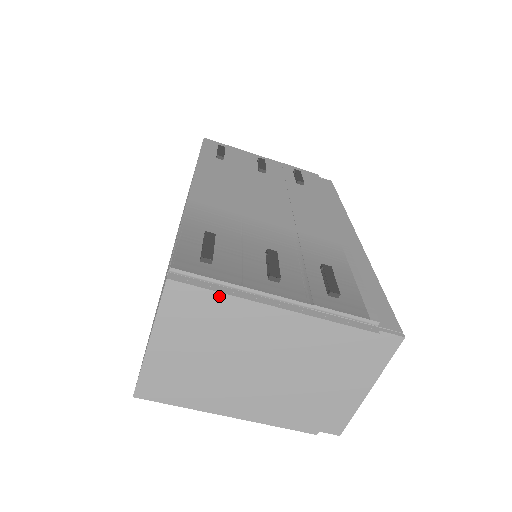
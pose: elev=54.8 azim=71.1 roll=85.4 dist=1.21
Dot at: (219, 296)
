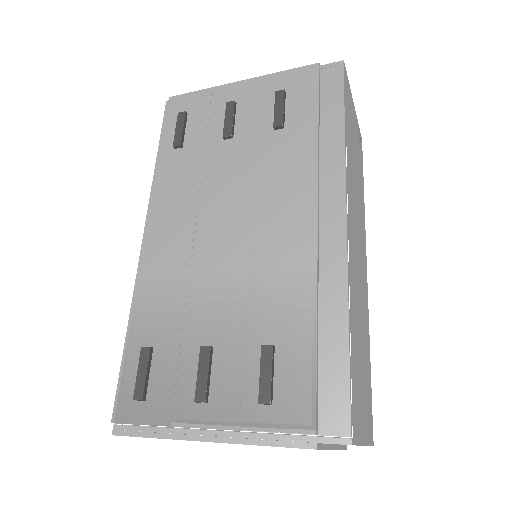
Dot at: occluded
